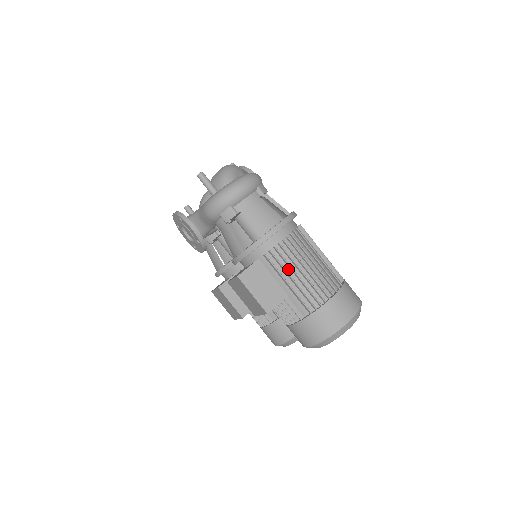
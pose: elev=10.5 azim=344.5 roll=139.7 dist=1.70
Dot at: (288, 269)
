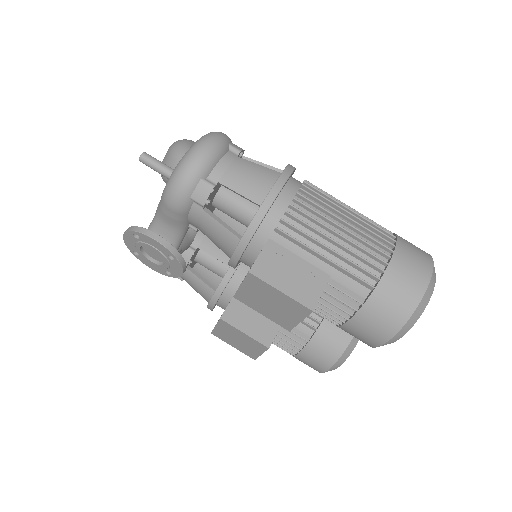
Dot at: (316, 237)
